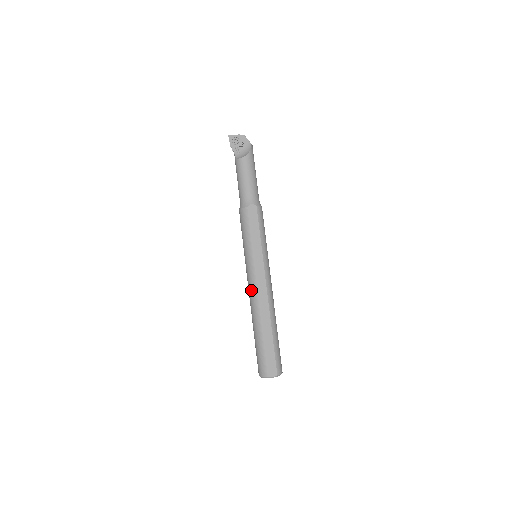
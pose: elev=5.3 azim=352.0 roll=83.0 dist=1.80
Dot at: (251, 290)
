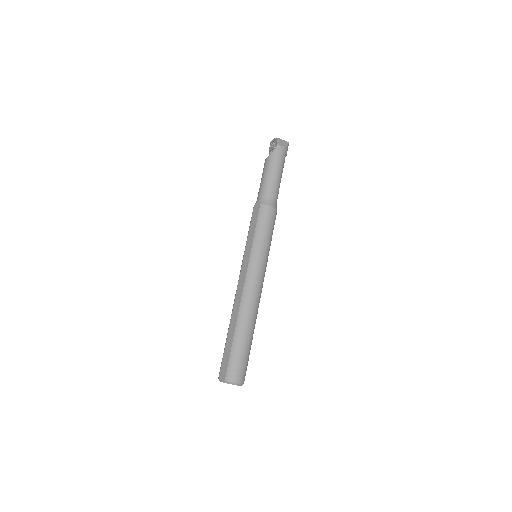
Dot at: occluded
